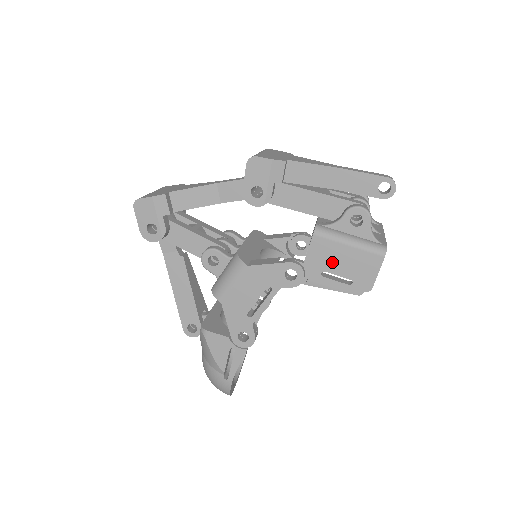
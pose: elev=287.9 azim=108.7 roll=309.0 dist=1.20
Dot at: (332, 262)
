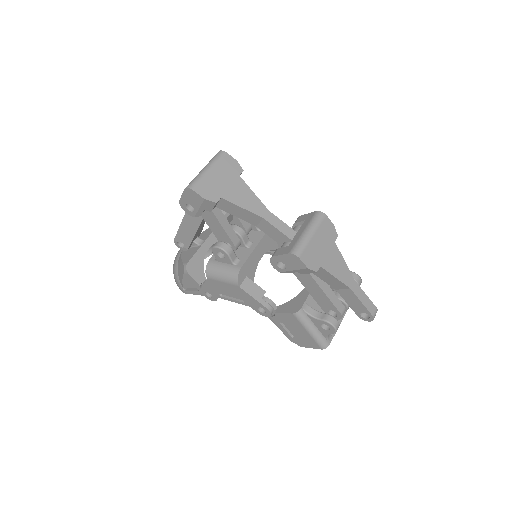
Dot at: (291, 326)
